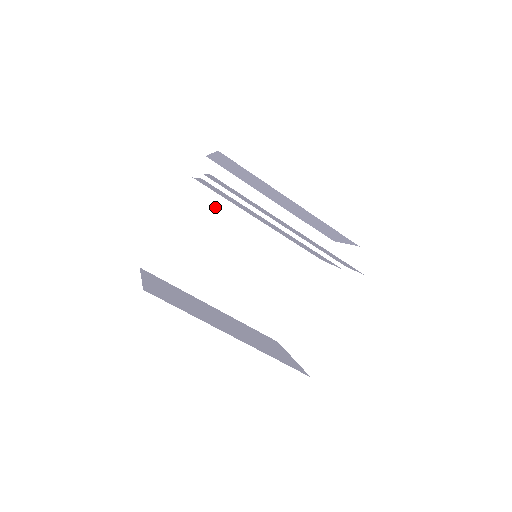
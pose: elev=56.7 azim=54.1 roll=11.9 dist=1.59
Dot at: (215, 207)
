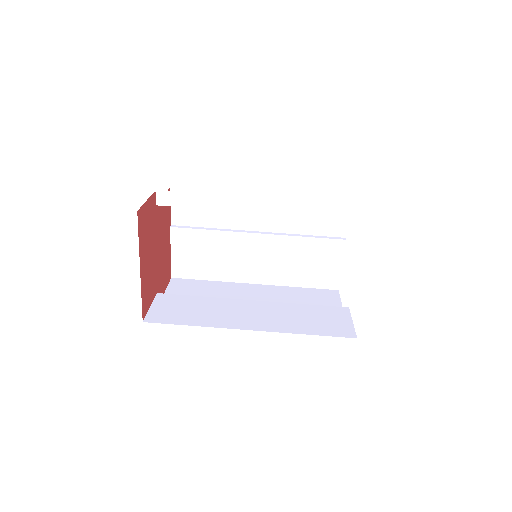
Dot at: (204, 287)
